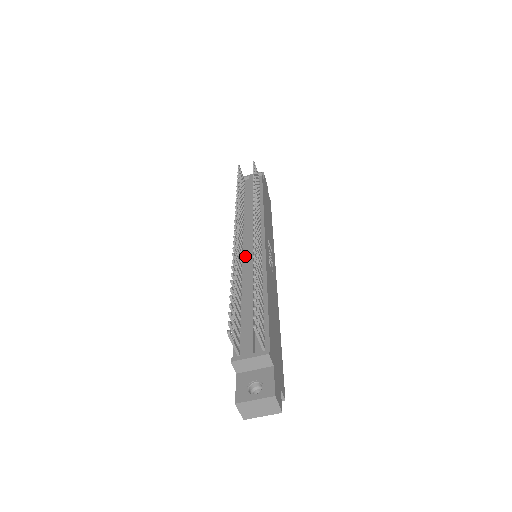
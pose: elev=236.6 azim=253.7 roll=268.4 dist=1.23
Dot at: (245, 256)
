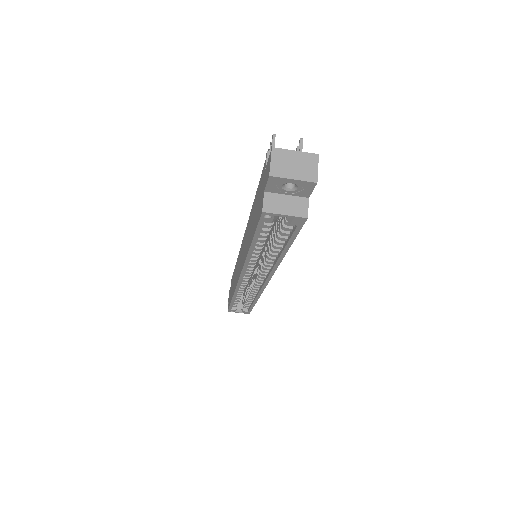
Dot at: occluded
